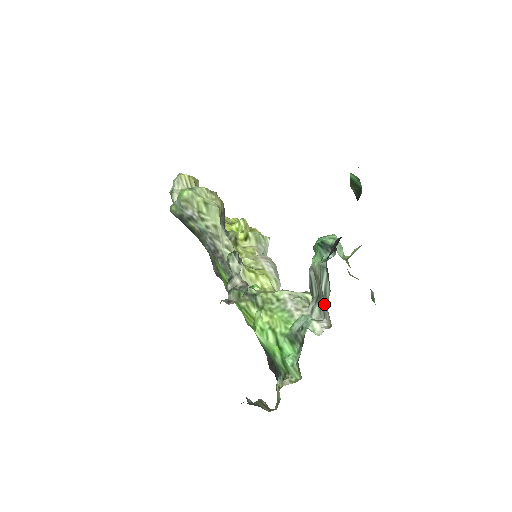
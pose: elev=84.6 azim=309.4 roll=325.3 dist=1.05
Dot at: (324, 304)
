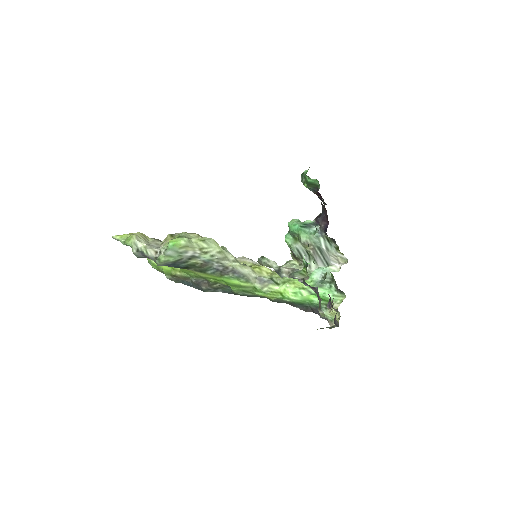
Dot at: (325, 256)
